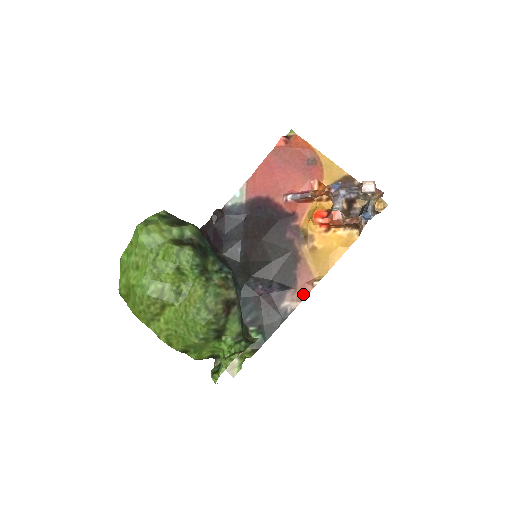
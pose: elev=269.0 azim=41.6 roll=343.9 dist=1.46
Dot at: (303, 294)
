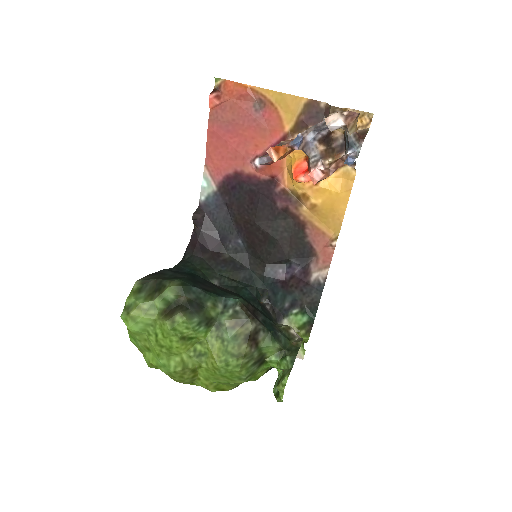
Dot at: (327, 259)
